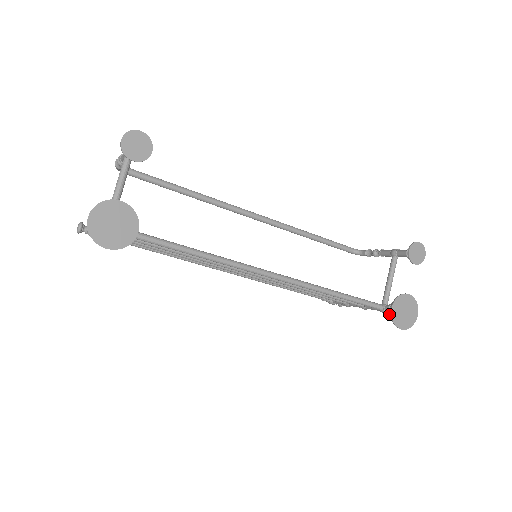
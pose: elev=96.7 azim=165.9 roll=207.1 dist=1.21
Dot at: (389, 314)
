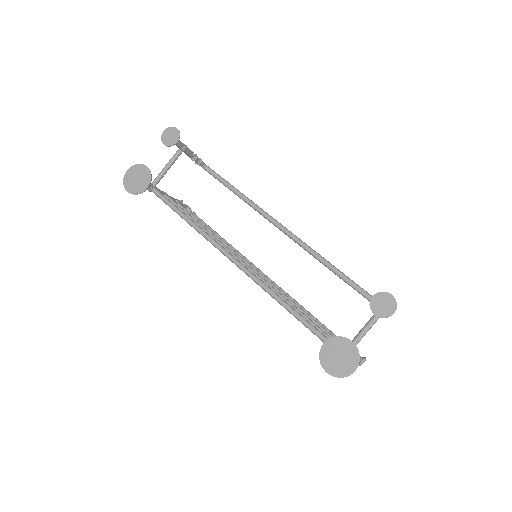
Dot at: occluded
